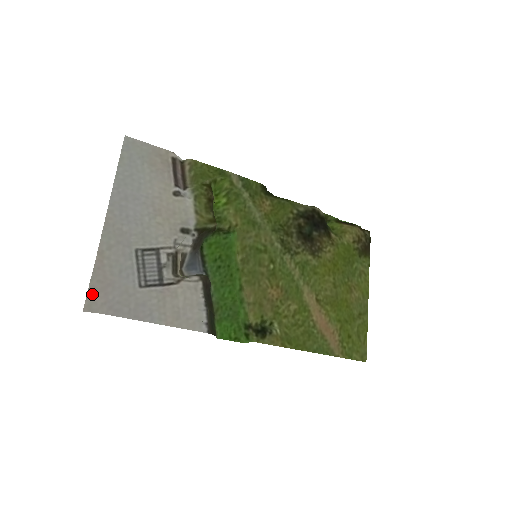
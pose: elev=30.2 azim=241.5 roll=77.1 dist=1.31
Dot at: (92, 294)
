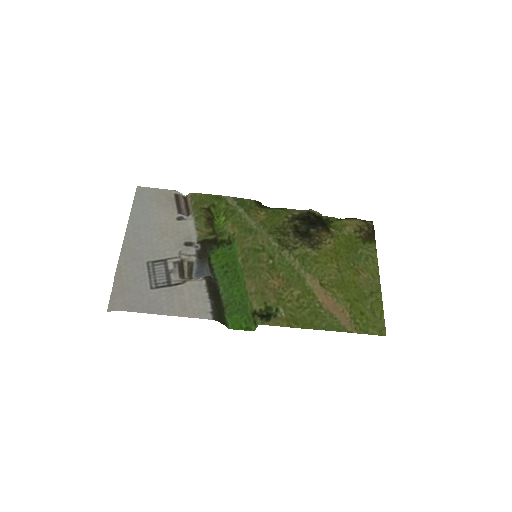
Dot at: (113, 298)
